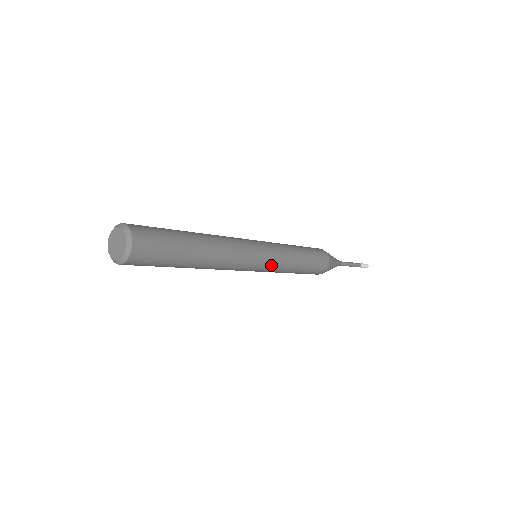
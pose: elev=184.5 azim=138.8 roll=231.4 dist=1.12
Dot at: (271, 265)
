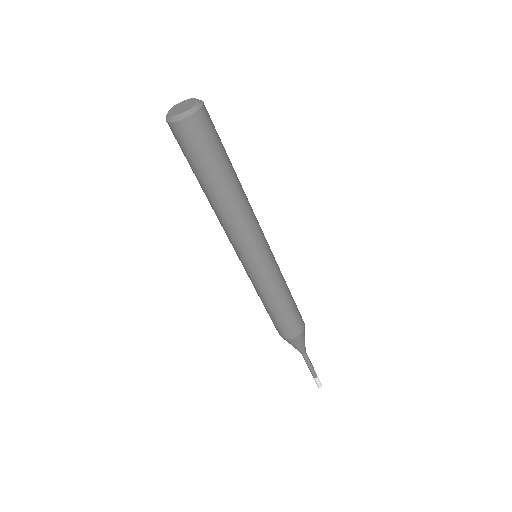
Dot at: (273, 263)
